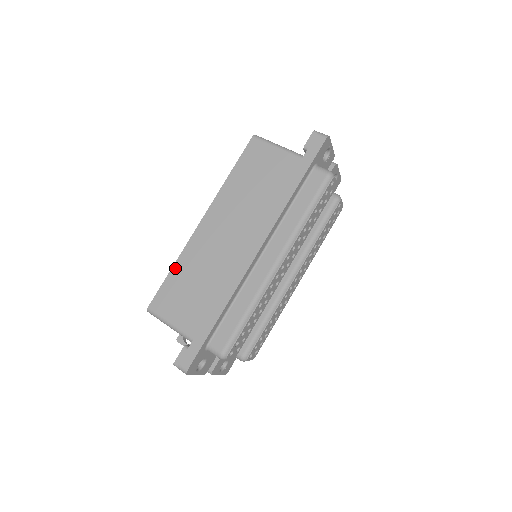
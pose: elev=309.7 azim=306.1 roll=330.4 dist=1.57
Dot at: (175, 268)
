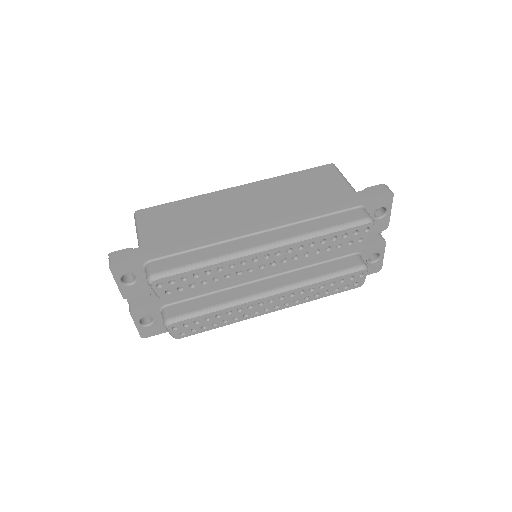
Dot at: (185, 200)
